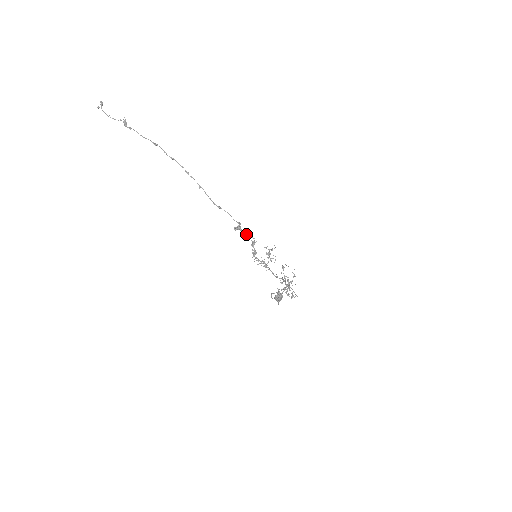
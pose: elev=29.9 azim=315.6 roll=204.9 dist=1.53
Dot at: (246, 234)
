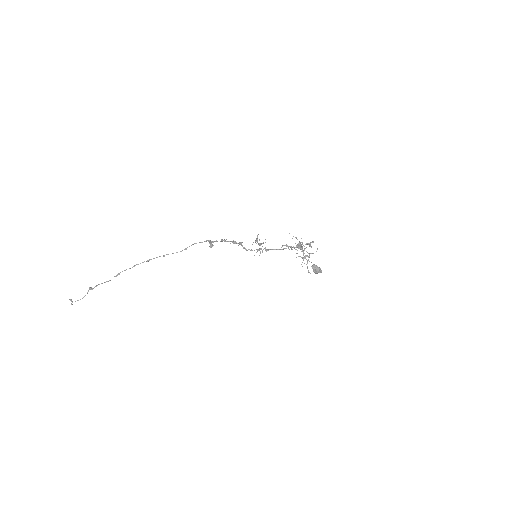
Dot at: (221, 241)
